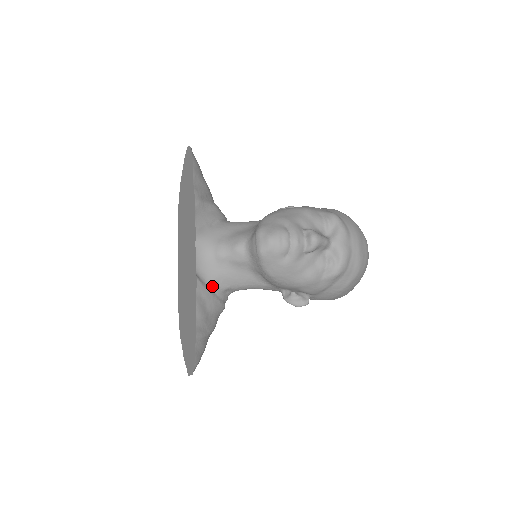
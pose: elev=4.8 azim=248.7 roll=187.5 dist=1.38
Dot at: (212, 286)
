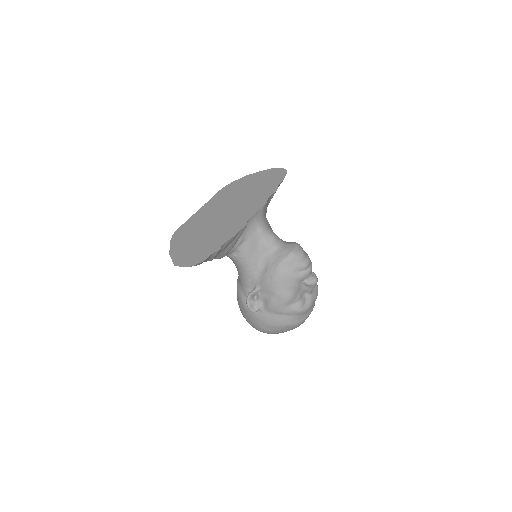
Dot at: (240, 239)
